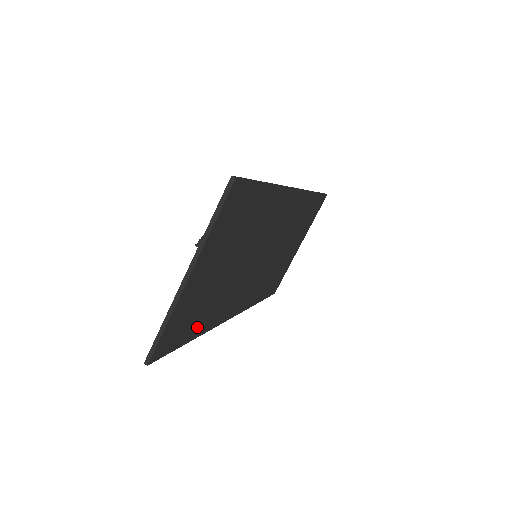
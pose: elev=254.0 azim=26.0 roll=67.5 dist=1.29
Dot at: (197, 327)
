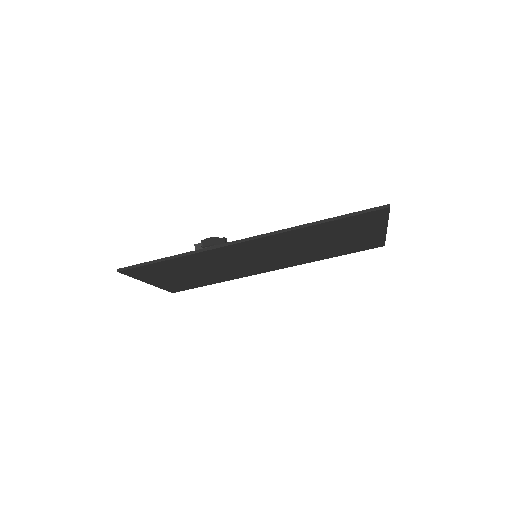
Dot at: (212, 281)
